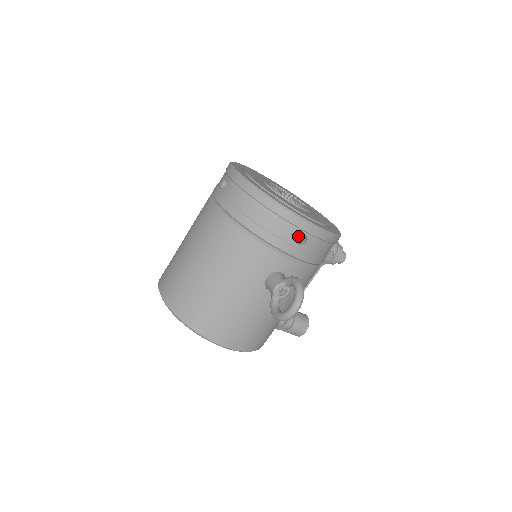
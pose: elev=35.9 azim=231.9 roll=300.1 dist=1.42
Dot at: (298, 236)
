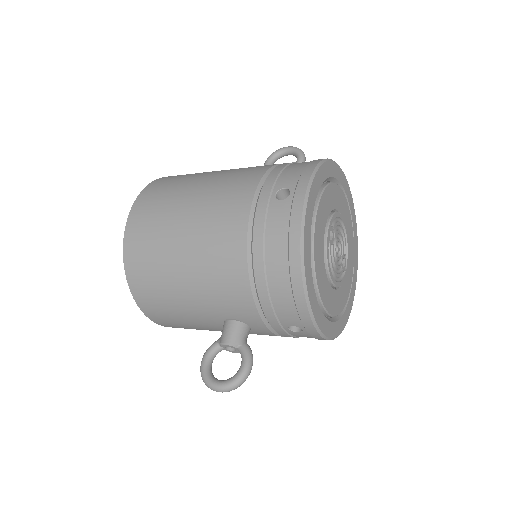
Dot at: (294, 324)
